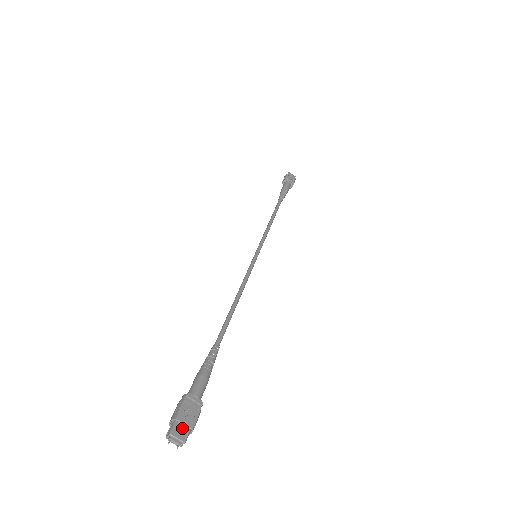
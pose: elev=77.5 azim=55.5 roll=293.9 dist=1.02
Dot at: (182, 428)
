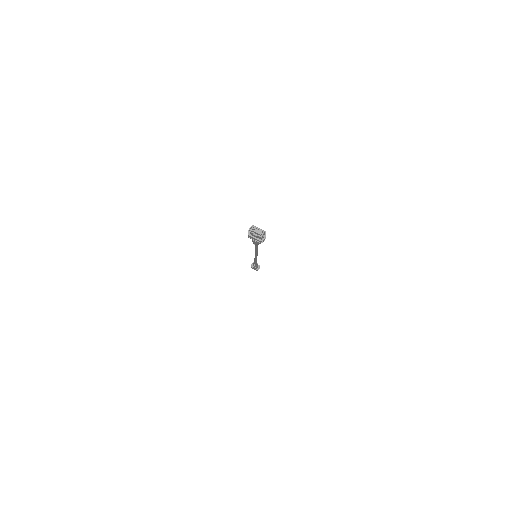
Dot at: occluded
